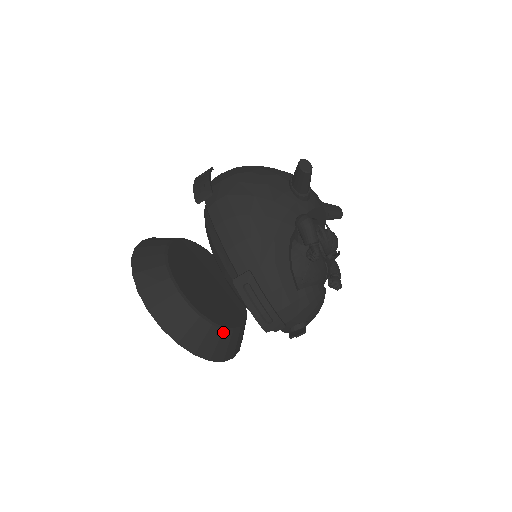
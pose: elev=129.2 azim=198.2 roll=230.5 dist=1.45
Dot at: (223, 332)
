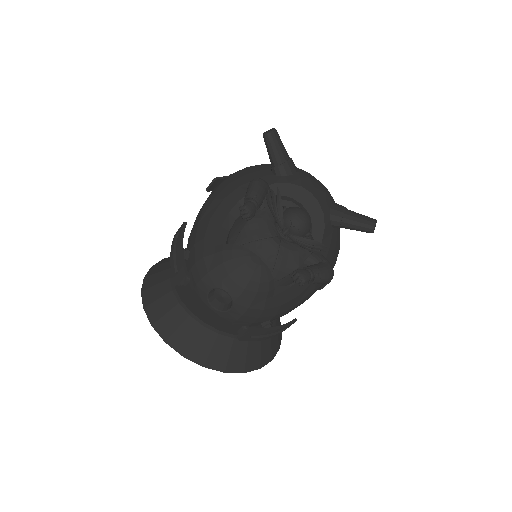
Dot at: (189, 318)
